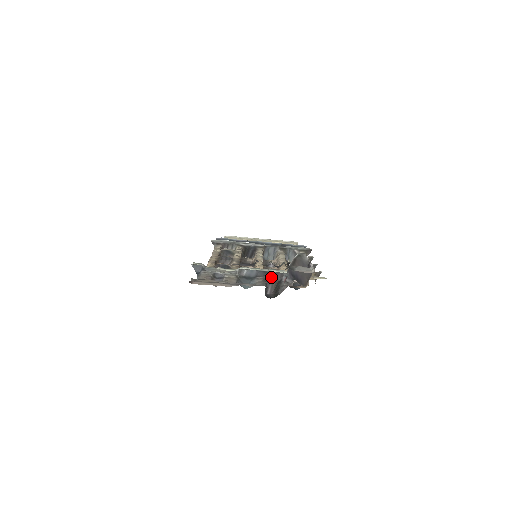
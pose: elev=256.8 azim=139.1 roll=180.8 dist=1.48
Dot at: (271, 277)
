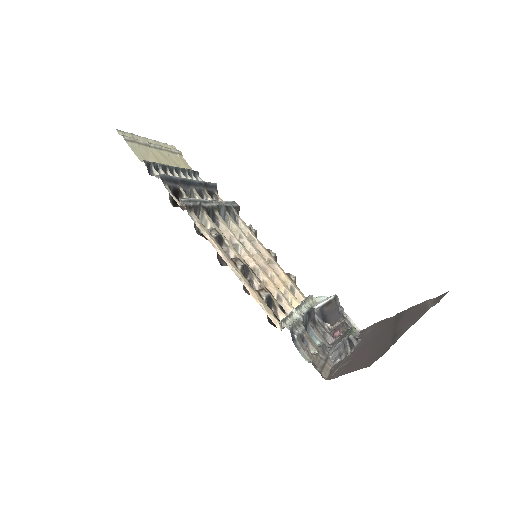
Dot at: (311, 318)
